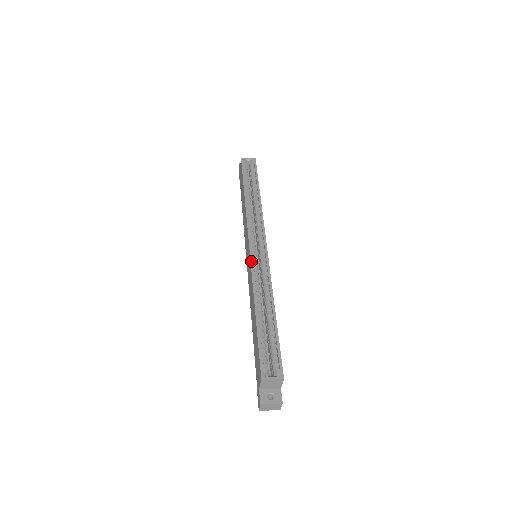
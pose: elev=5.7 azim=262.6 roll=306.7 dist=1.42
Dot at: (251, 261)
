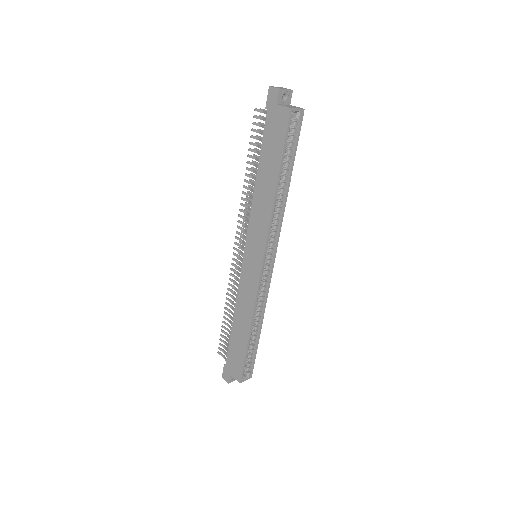
Dot at: (259, 286)
